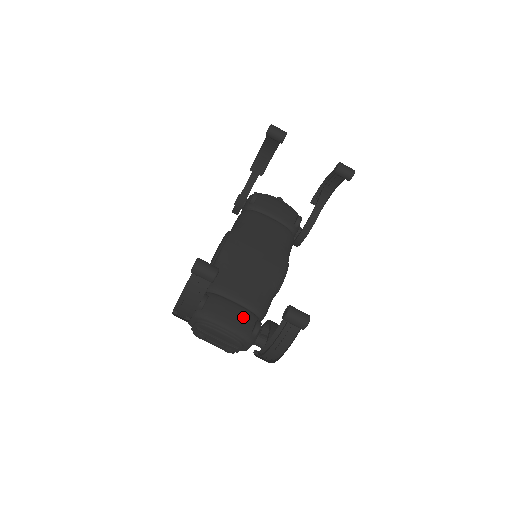
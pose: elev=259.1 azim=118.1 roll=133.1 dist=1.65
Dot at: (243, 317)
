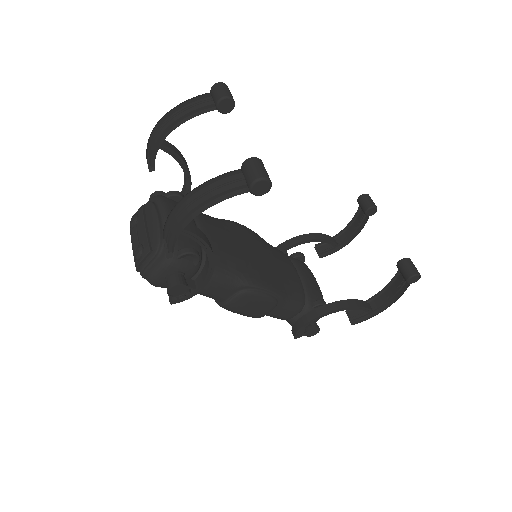
Dot at: occluded
